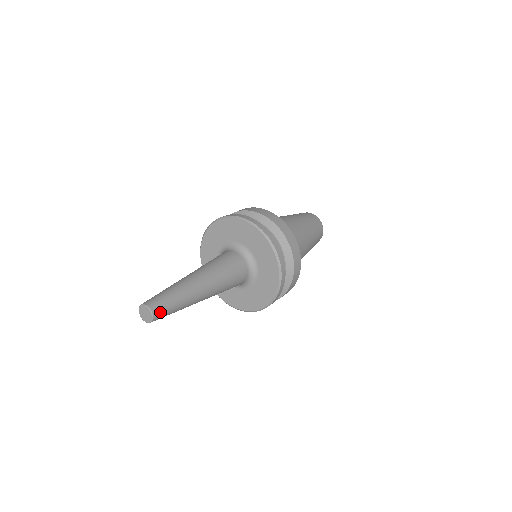
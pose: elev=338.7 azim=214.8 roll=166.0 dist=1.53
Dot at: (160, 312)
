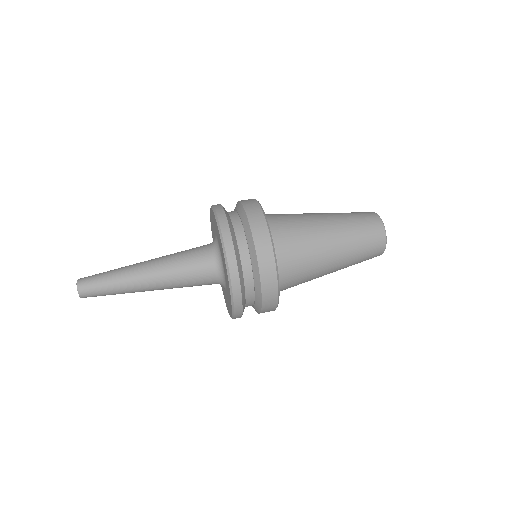
Dot at: occluded
